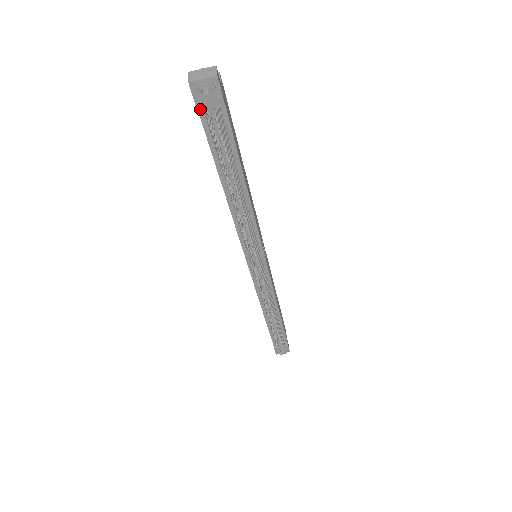
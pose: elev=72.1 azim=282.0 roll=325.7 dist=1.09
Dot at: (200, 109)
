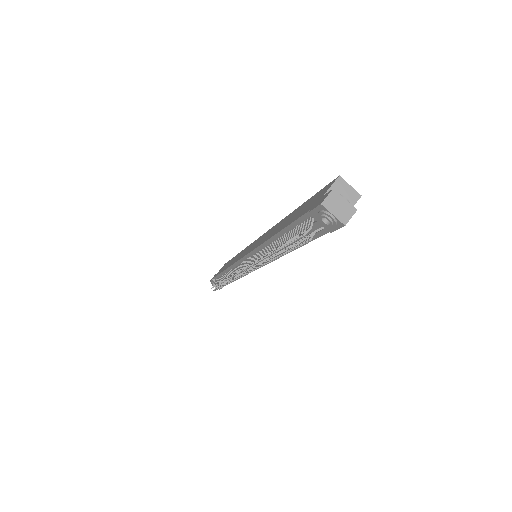
Dot at: (312, 212)
